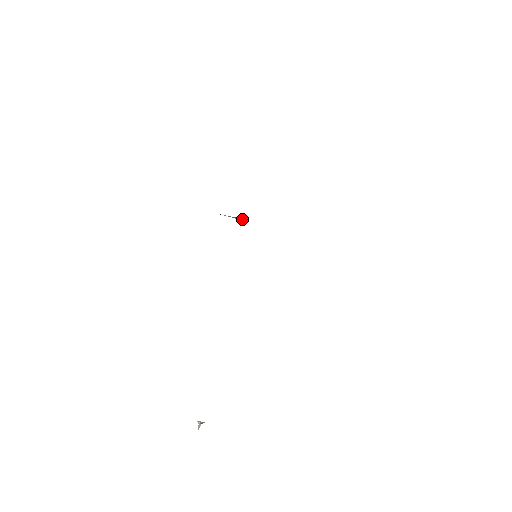
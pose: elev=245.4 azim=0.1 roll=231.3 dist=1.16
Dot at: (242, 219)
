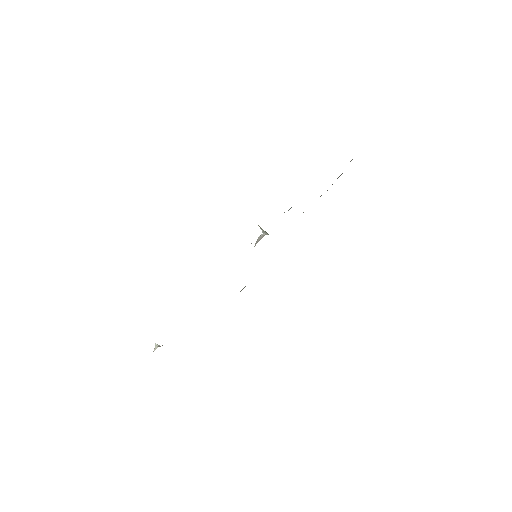
Dot at: (266, 233)
